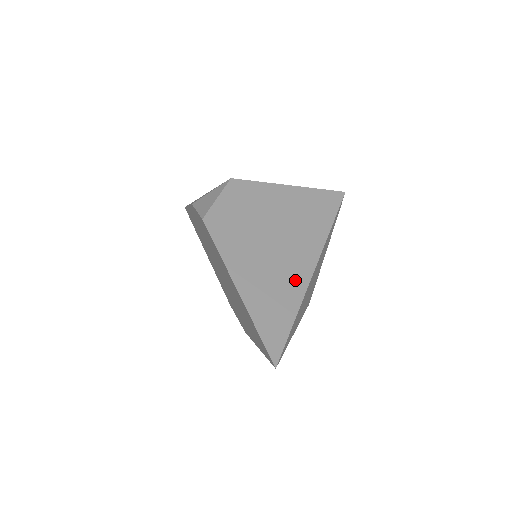
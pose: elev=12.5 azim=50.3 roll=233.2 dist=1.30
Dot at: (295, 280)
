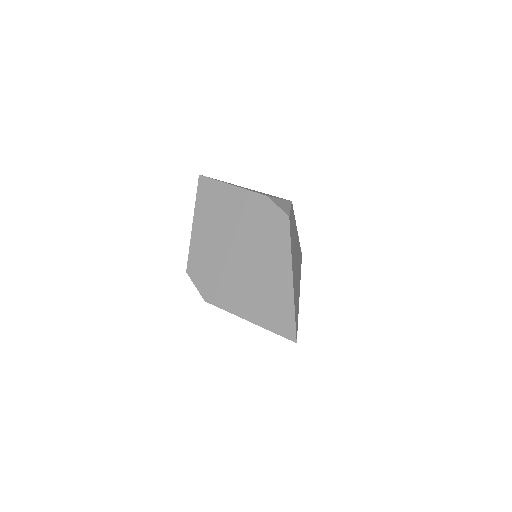
Dot at: (298, 293)
